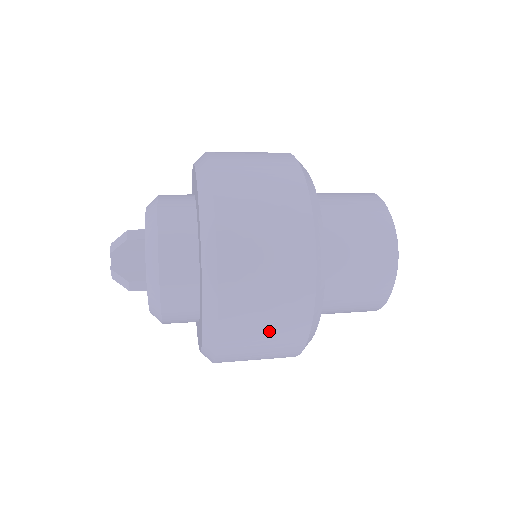
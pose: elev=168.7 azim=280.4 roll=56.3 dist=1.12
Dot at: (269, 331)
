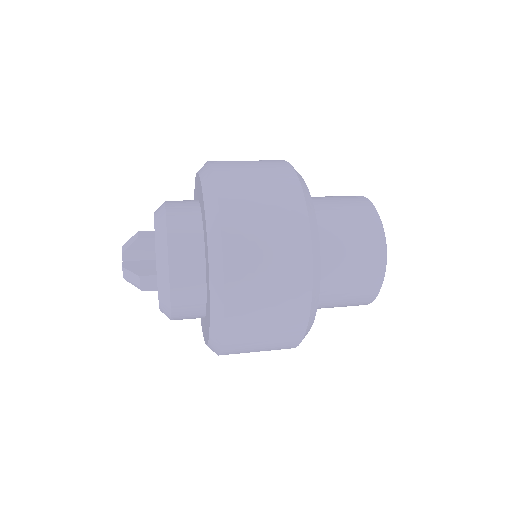
Dot at: (272, 308)
